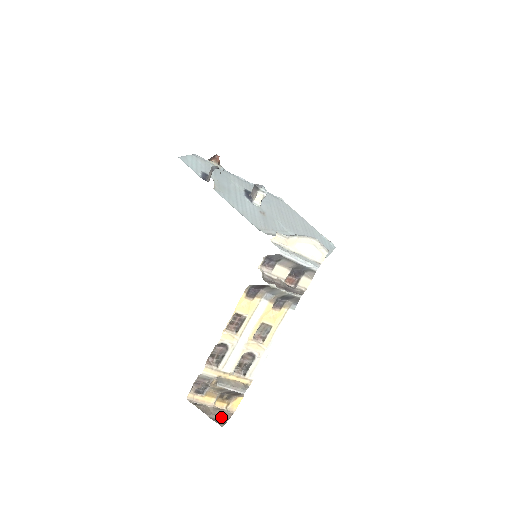
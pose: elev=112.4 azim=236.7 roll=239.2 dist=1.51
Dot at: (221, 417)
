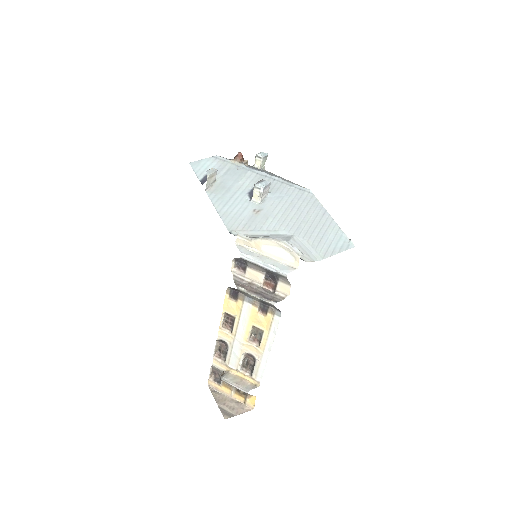
Dot at: (232, 410)
